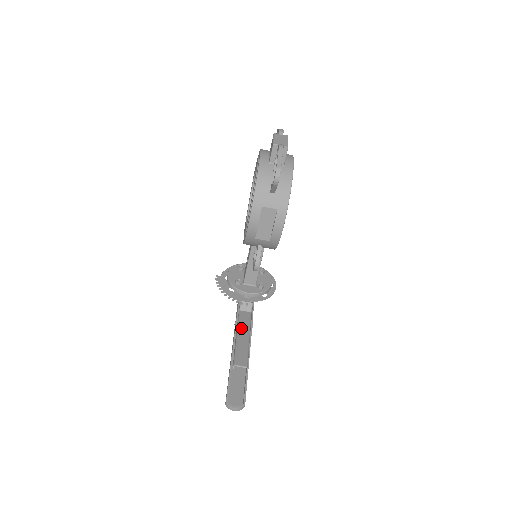
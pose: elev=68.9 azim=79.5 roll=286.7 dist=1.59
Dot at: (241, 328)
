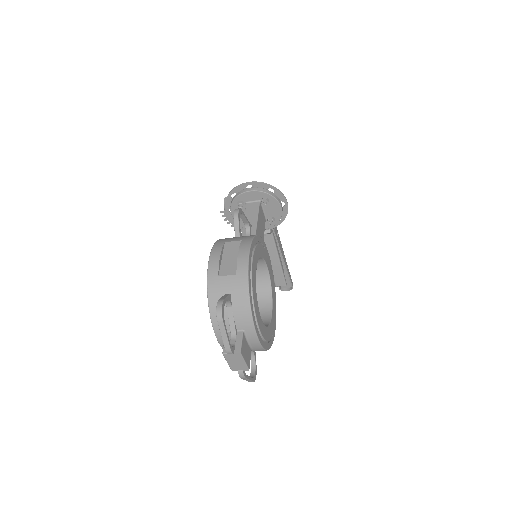
Dot at: (269, 254)
